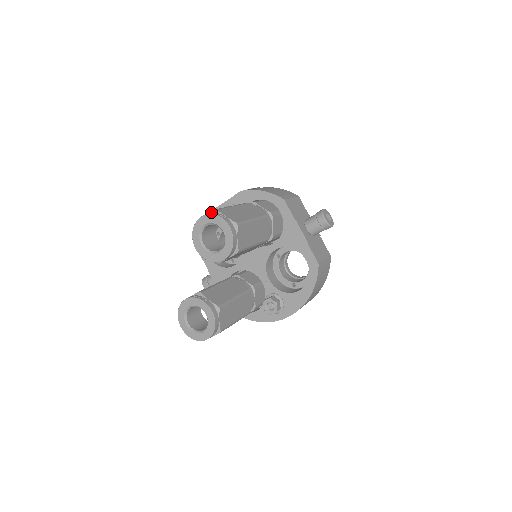
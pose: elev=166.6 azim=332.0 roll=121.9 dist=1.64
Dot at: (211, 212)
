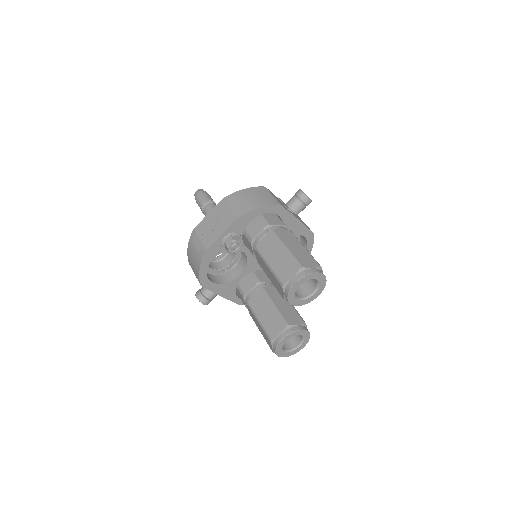
Dot at: (298, 272)
